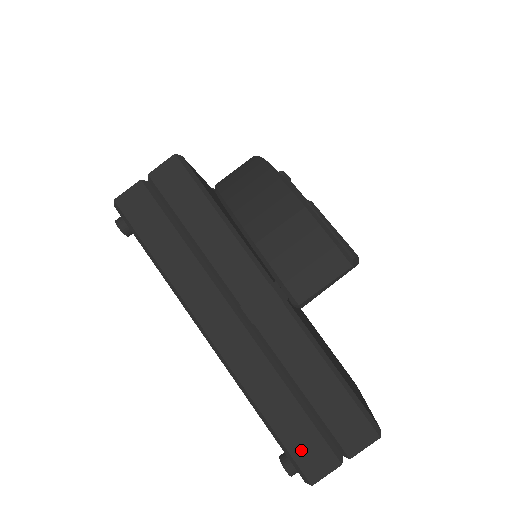
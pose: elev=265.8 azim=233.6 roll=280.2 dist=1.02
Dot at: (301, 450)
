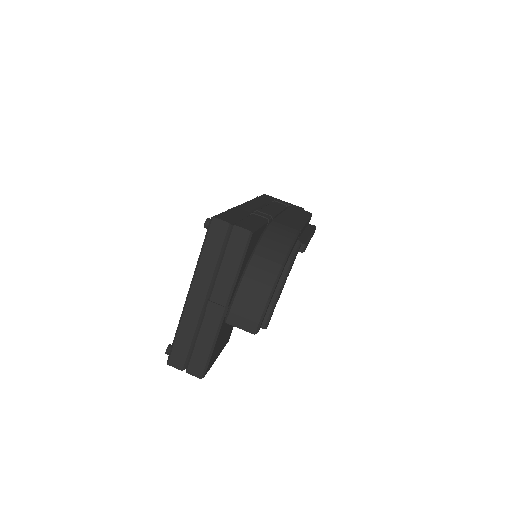
Dot at: (176, 354)
